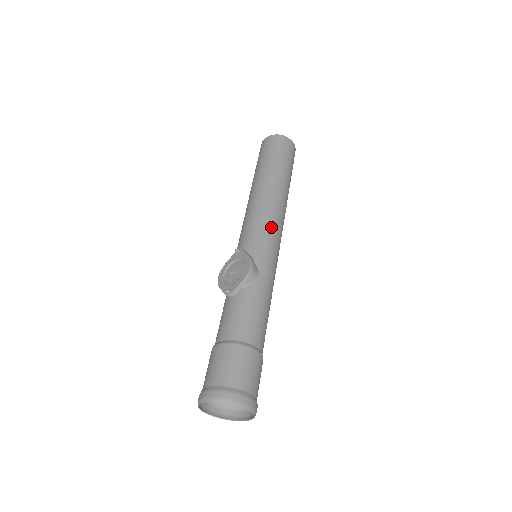
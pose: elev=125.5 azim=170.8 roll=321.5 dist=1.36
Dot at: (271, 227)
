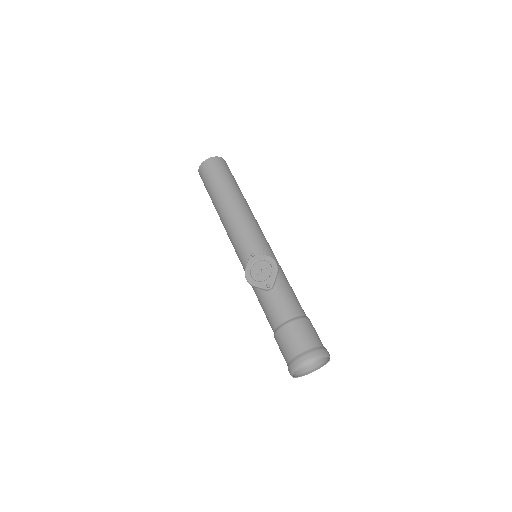
Dot at: (260, 231)
